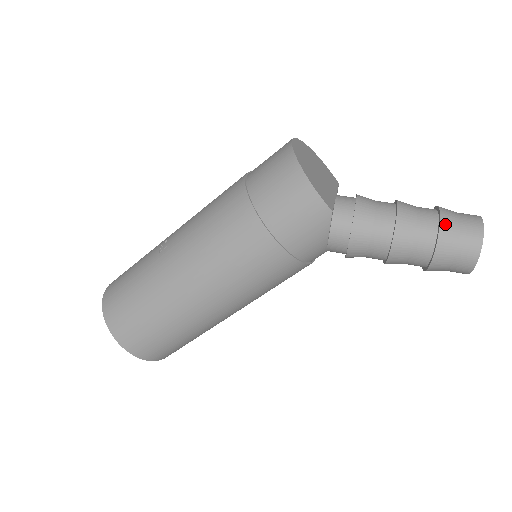
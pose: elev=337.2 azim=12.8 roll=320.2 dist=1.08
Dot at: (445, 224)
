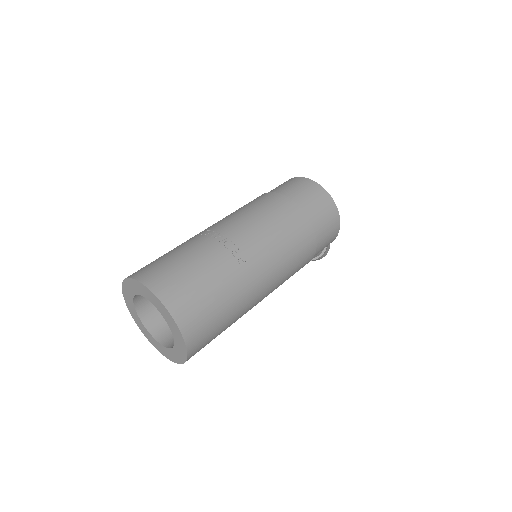
Dot at: occluded
